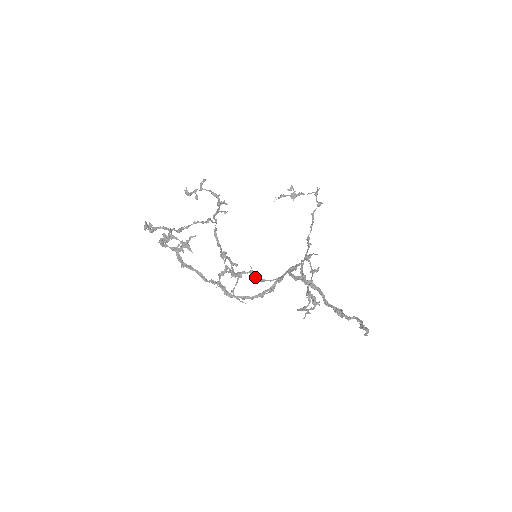
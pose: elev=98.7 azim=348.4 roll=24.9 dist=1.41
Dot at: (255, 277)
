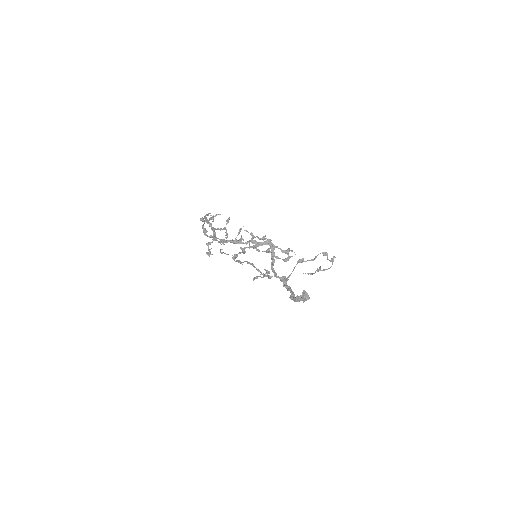
Dot at: (243, 252)
